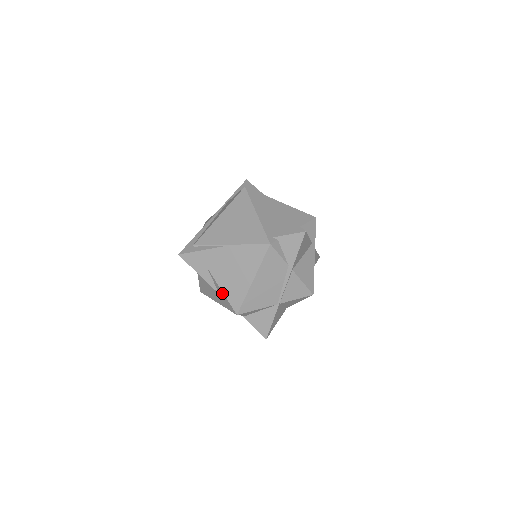
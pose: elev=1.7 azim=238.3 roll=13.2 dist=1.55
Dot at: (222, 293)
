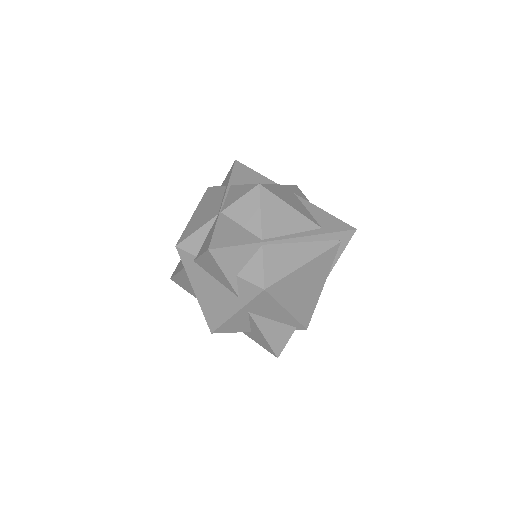
Dot at: occluded
